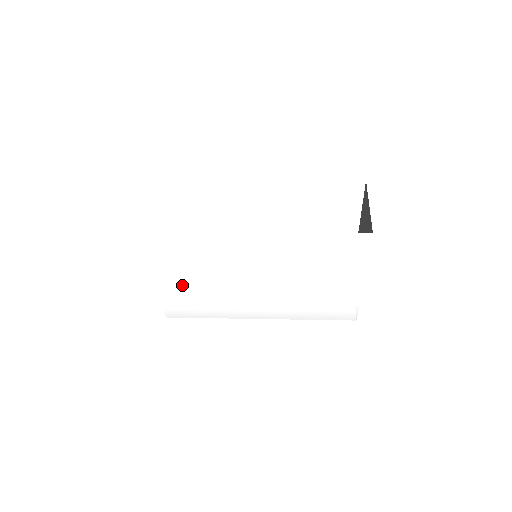
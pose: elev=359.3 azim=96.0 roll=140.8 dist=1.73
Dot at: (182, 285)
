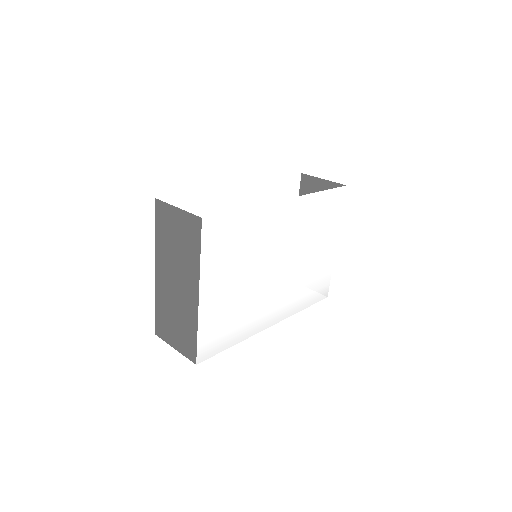
Dot at: (225, 293)
